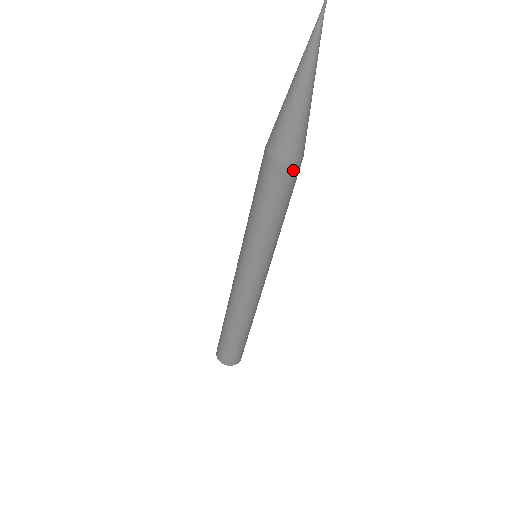
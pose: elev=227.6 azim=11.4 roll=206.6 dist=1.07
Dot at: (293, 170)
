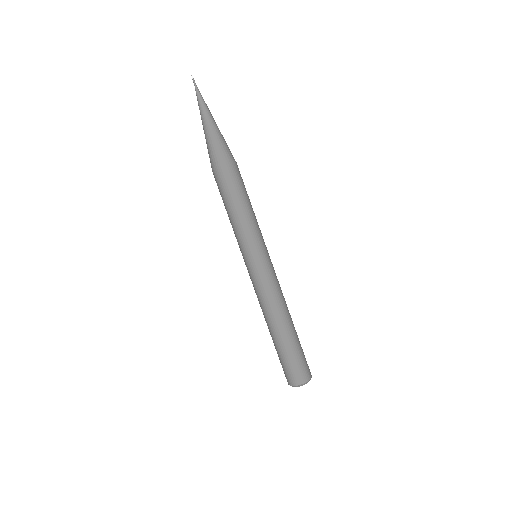
Dot at: (220, 173)
